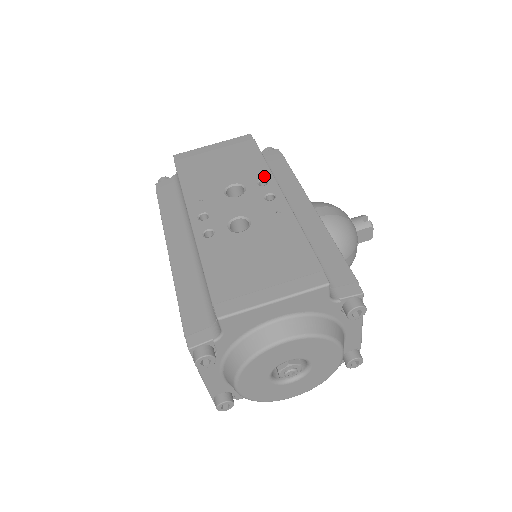
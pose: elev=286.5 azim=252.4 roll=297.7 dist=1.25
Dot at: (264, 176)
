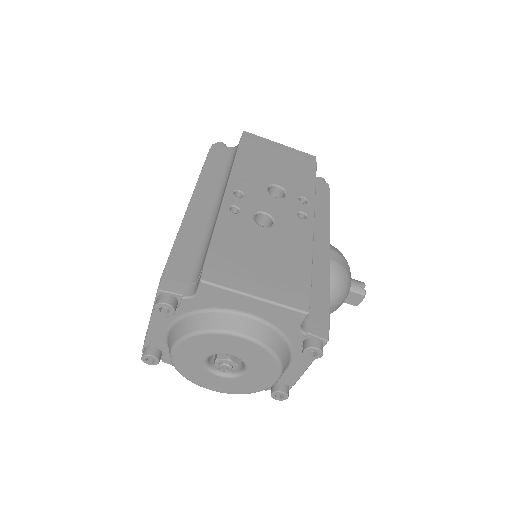
Dot at: (307, 196)
